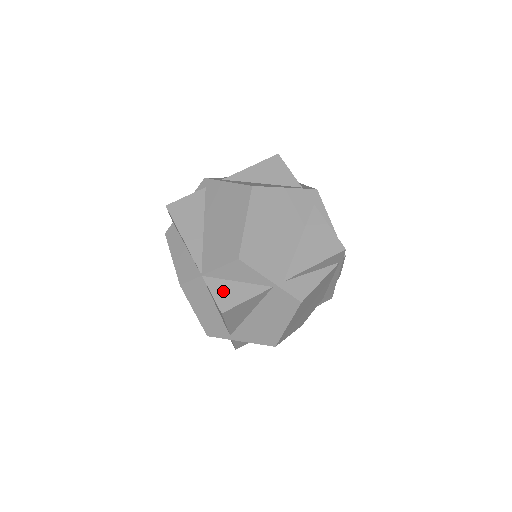
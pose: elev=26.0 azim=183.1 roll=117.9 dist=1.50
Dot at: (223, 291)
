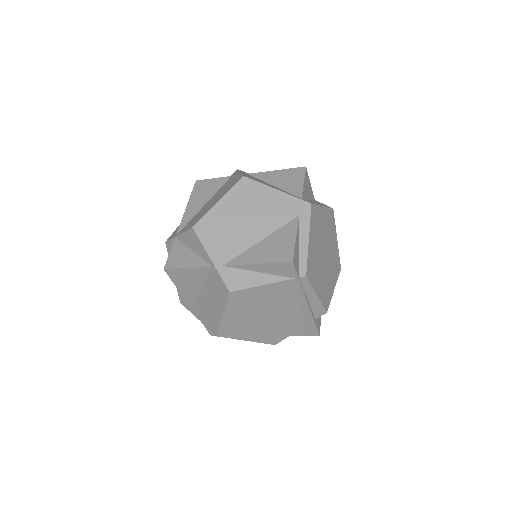
Dot at: (178, 254)
